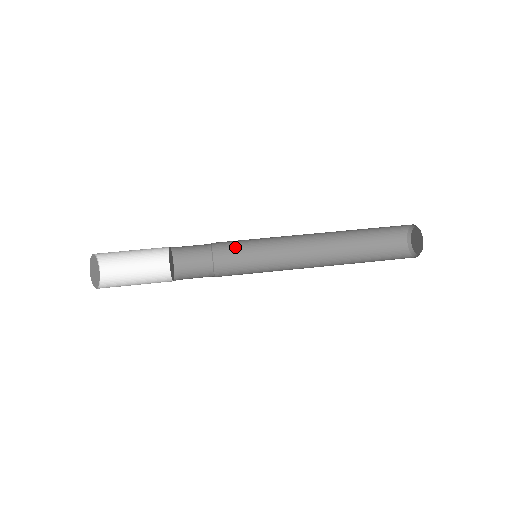
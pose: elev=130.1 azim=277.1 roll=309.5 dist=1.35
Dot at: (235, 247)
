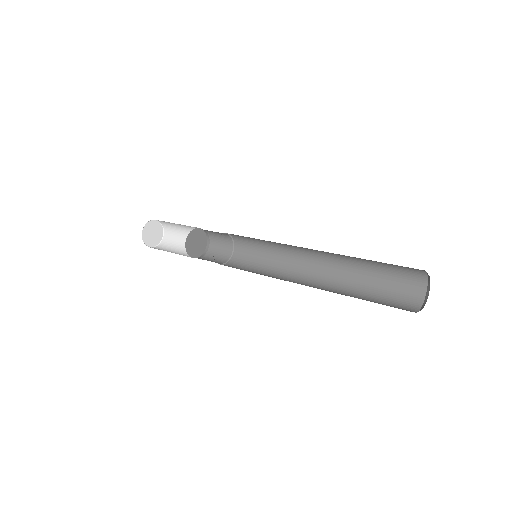
Dot at: (249, 259)
